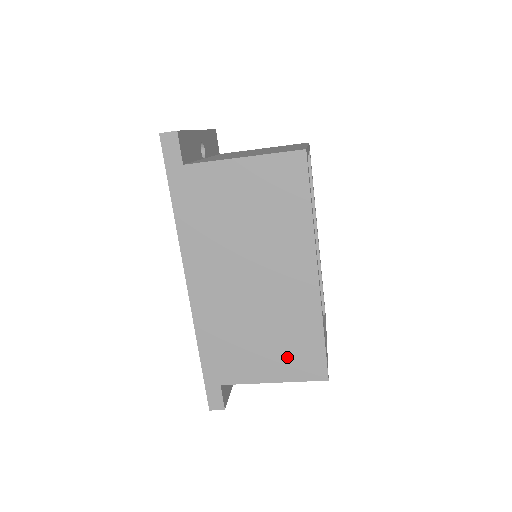
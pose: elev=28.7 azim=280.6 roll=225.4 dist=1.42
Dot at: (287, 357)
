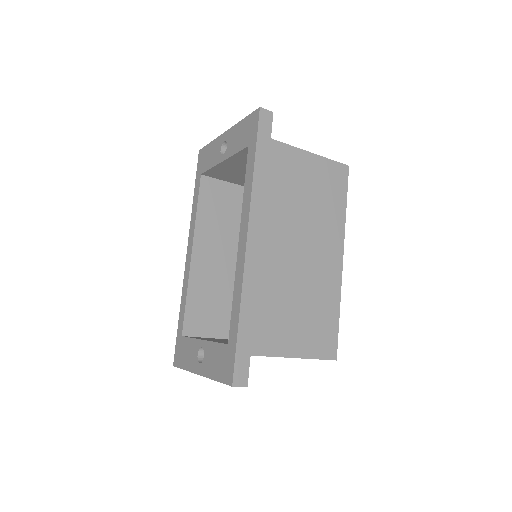
Dot at: (311, 332)
